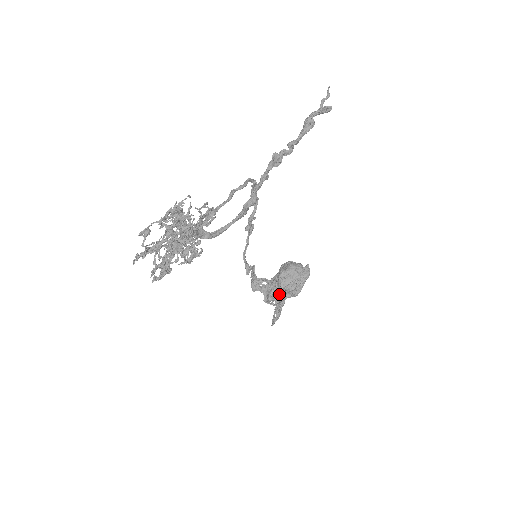
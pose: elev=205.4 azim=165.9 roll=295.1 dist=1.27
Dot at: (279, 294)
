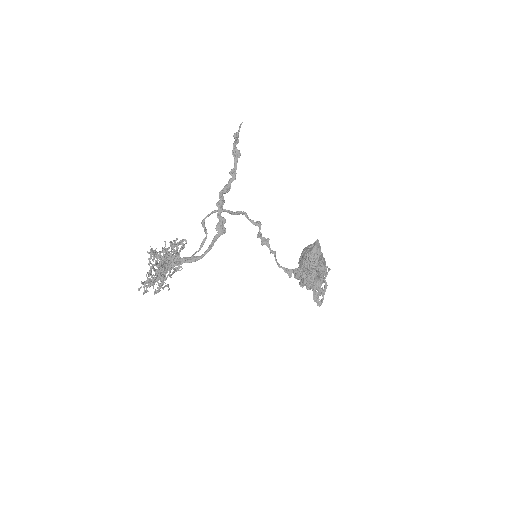
Dot at: (315, 278)
